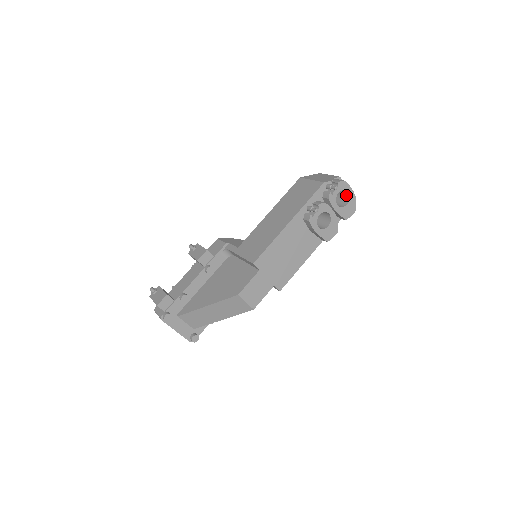
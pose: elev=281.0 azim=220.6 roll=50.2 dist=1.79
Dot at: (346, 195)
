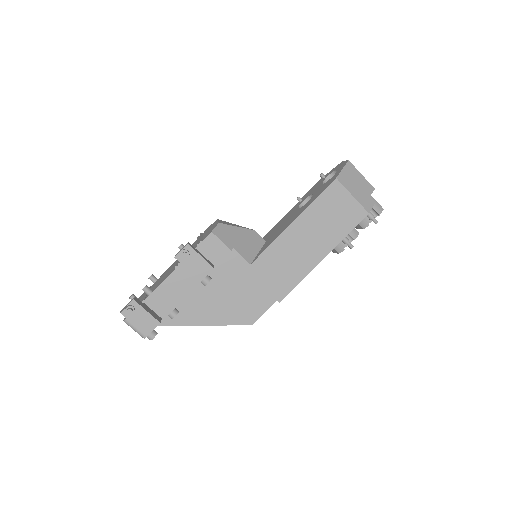
Dot at: occluded
